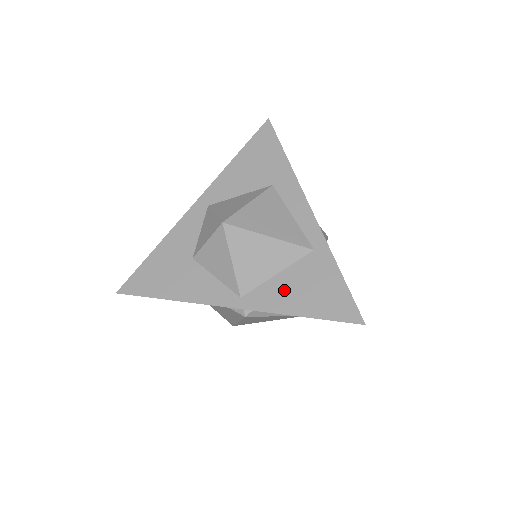
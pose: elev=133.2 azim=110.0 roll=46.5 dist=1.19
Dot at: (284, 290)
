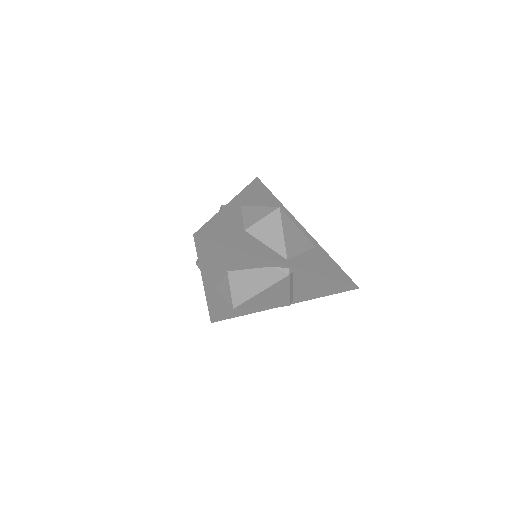
Dot at: (311, 262)
